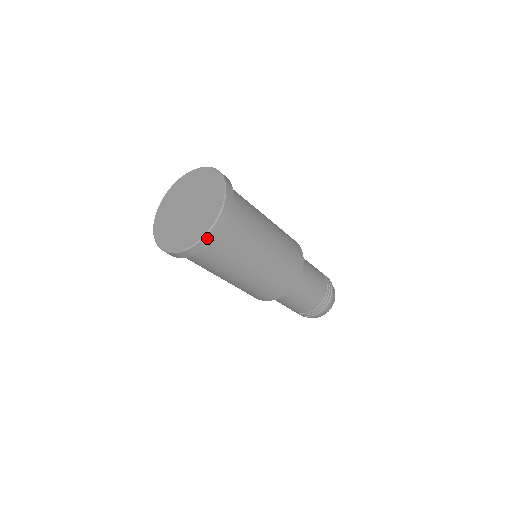
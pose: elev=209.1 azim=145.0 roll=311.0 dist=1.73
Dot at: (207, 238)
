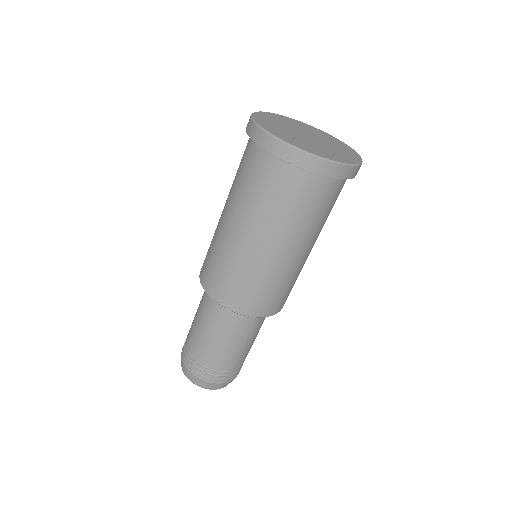
Dot at: (323, 164)
